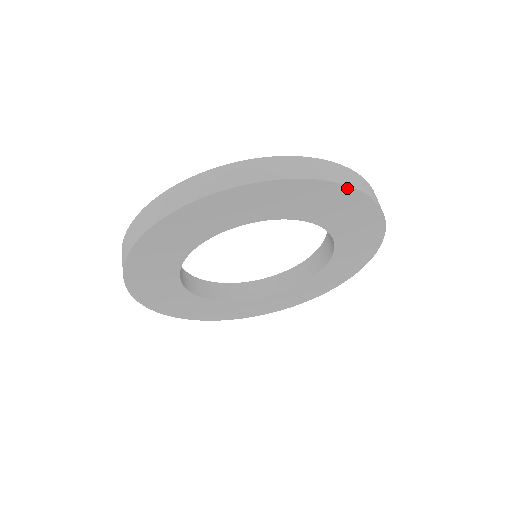
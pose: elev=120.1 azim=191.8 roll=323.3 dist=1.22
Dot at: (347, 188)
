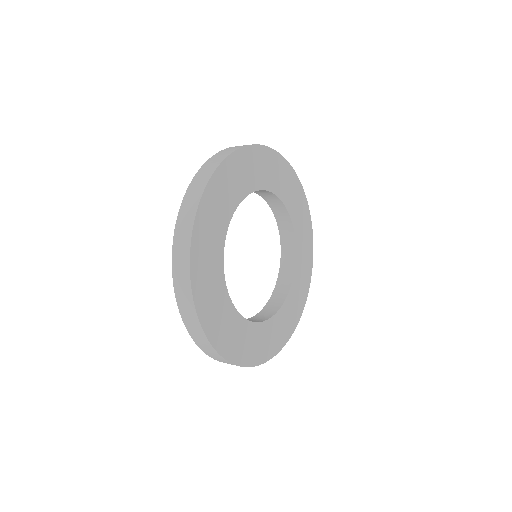
Dot at: (256, 147)
